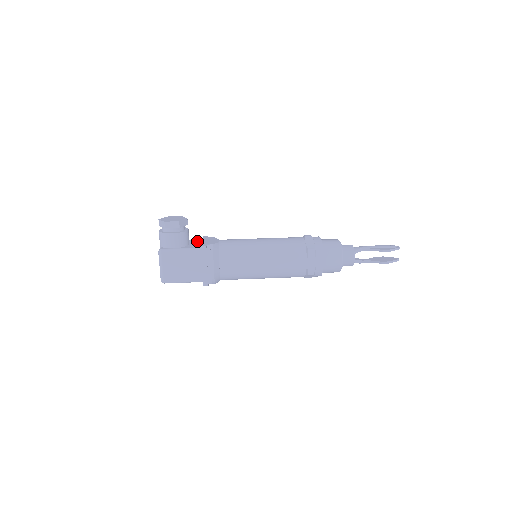
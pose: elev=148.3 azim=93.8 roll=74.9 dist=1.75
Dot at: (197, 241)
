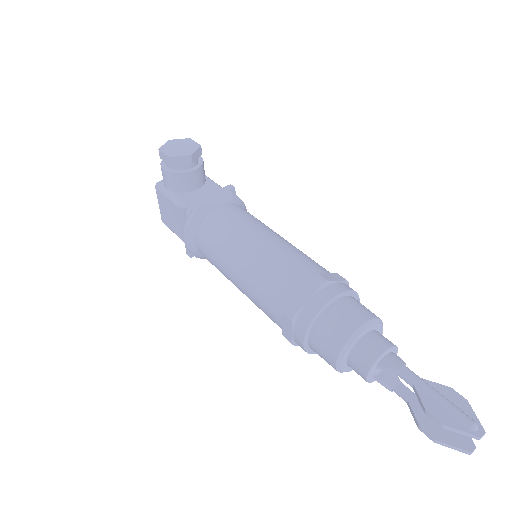
Dot at: (212, 189)
